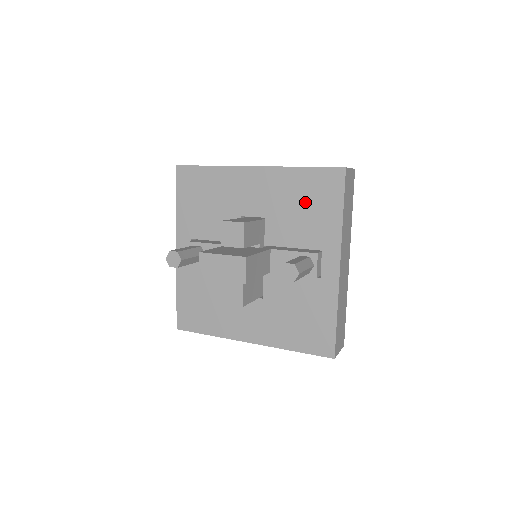
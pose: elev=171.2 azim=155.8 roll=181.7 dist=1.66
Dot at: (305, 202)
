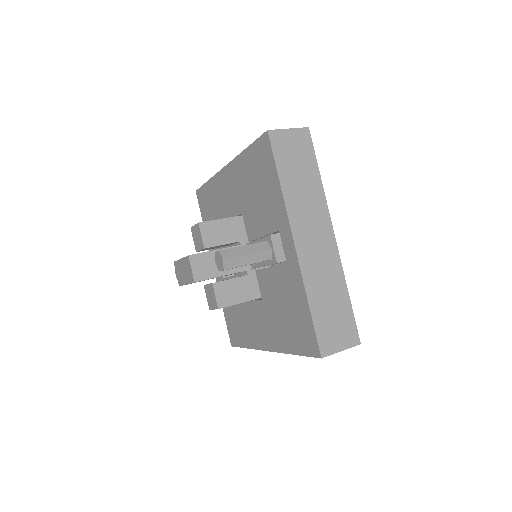
Dot at: (256, 184)
